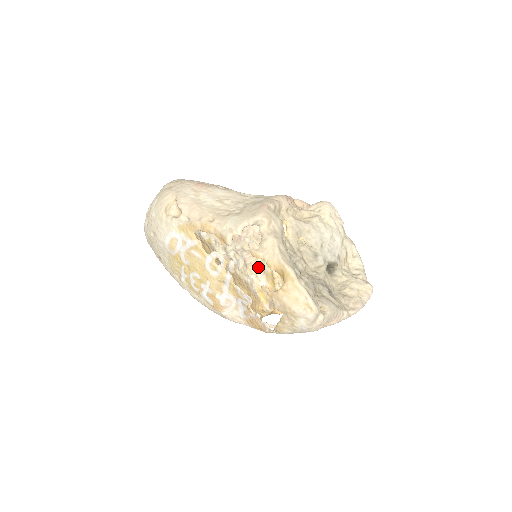
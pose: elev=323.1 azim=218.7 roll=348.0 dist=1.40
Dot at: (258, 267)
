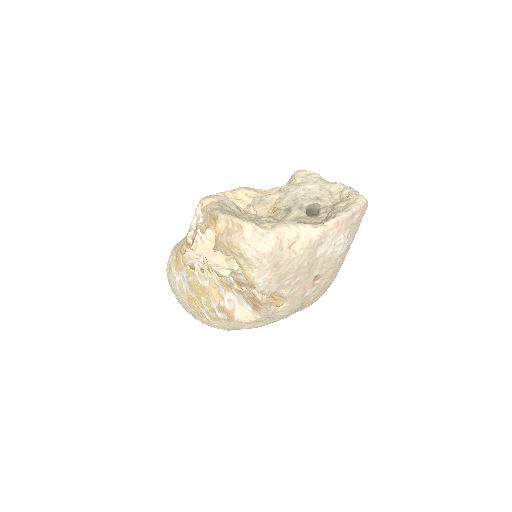
Dot at: occluded
